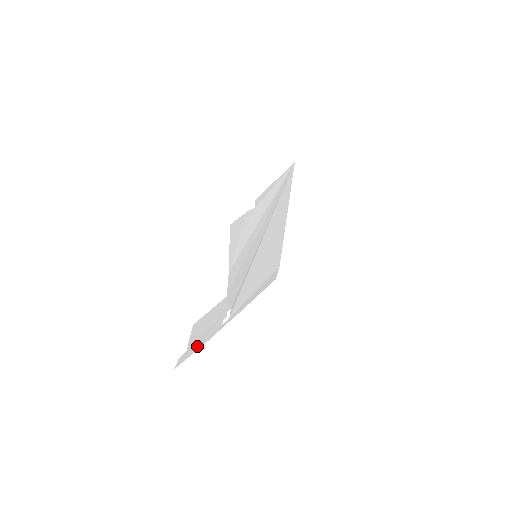
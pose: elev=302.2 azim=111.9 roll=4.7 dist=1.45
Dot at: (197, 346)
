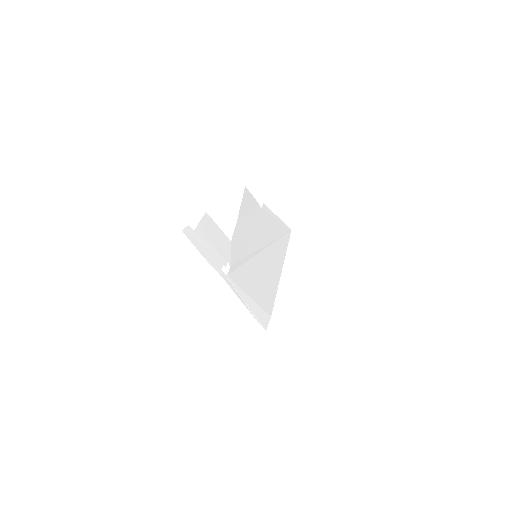
Dot at: (201, 247)
